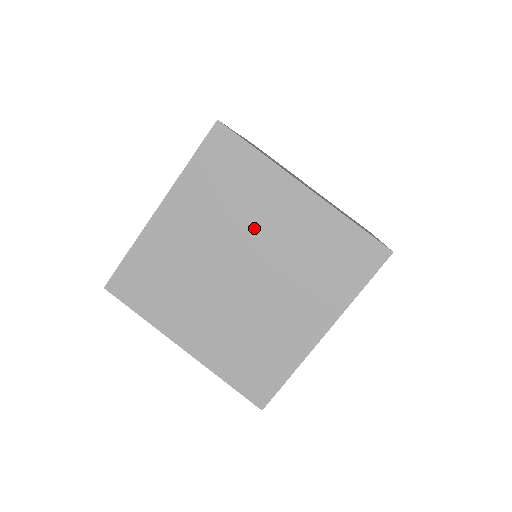
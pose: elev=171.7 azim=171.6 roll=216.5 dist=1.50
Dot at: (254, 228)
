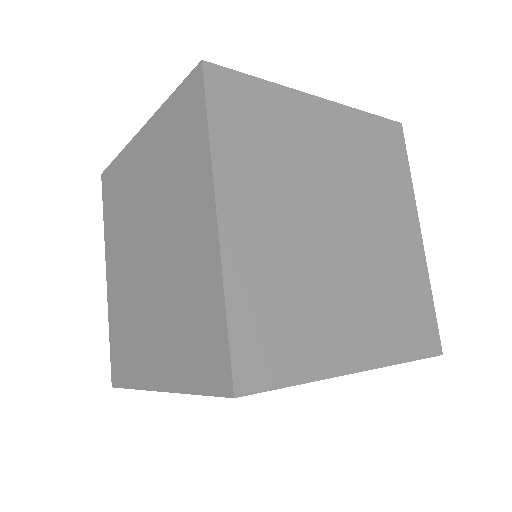
Dot at: (138, 207)
